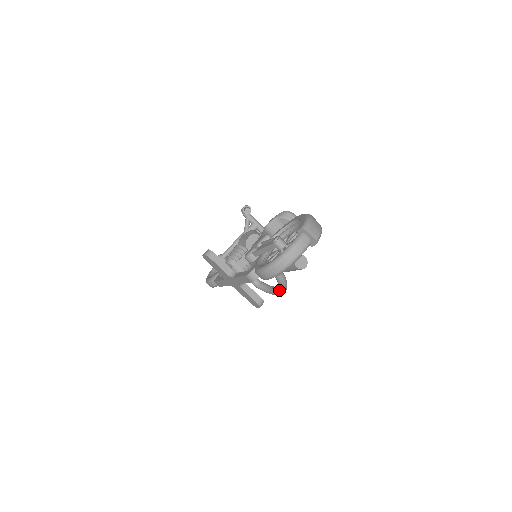
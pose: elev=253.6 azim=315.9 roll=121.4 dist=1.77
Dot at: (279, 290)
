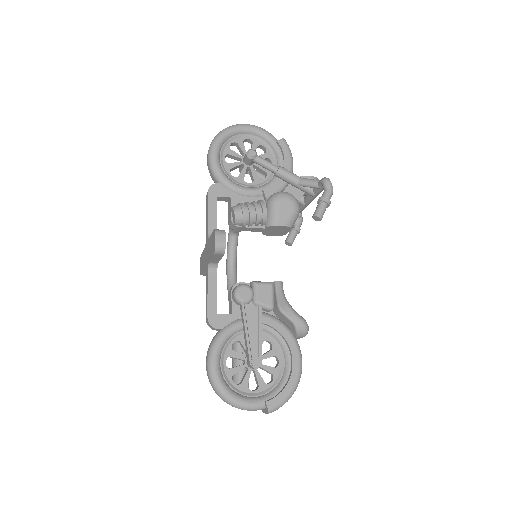
Dot at: (228, 288)
